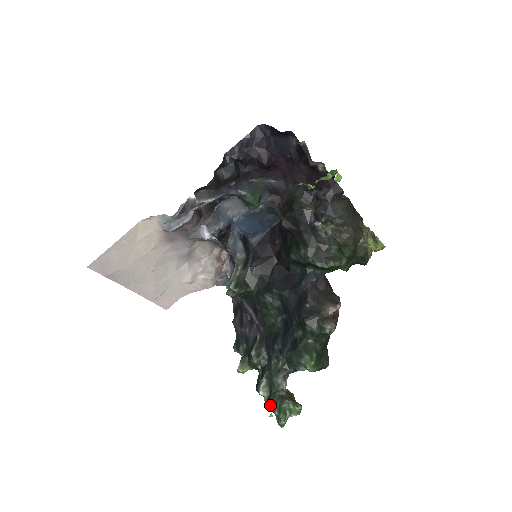
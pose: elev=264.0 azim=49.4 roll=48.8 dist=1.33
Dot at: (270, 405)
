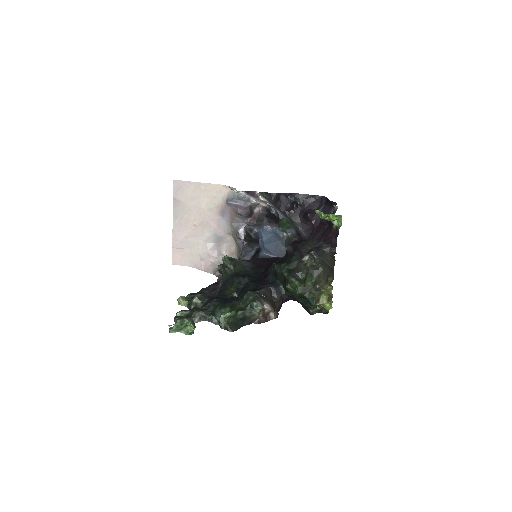
Dot at: (178, 316)
